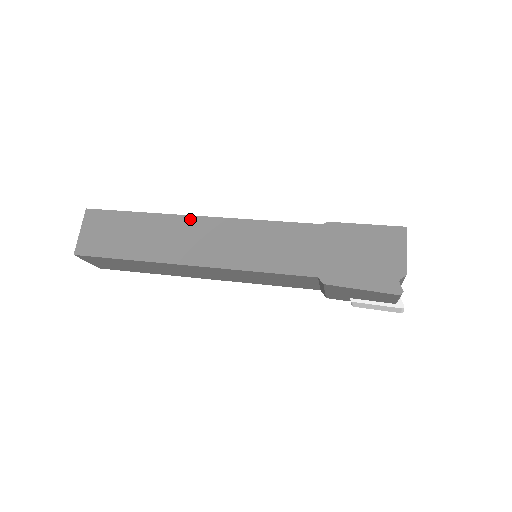
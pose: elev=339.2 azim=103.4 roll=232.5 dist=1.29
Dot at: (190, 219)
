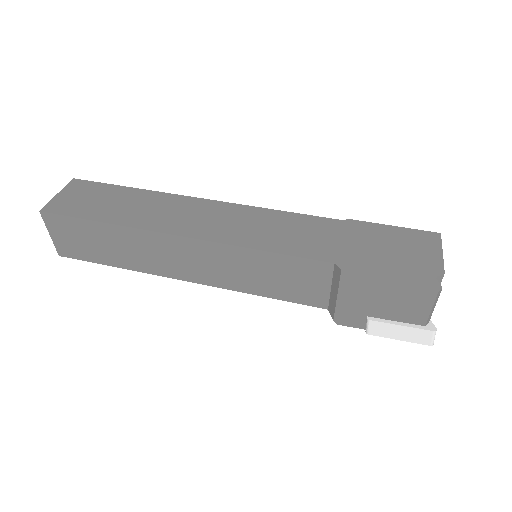
Dot at: (190, 199)
